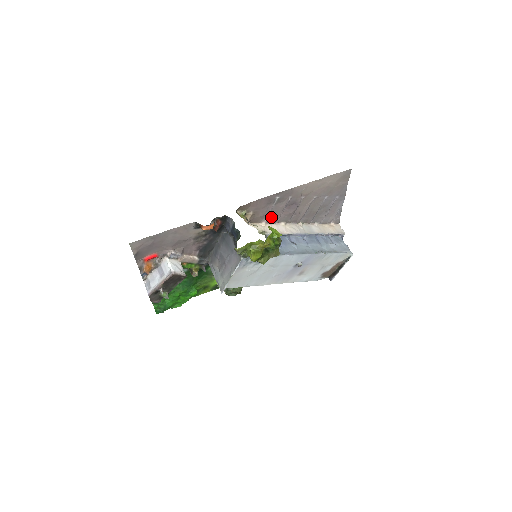
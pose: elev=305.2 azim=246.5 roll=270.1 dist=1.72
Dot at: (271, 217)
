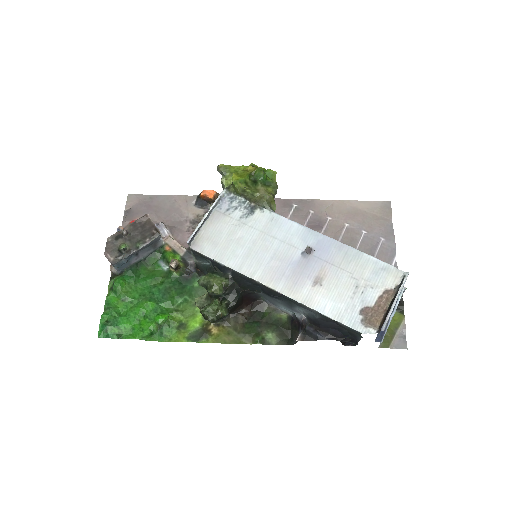
Dot at: occluded
